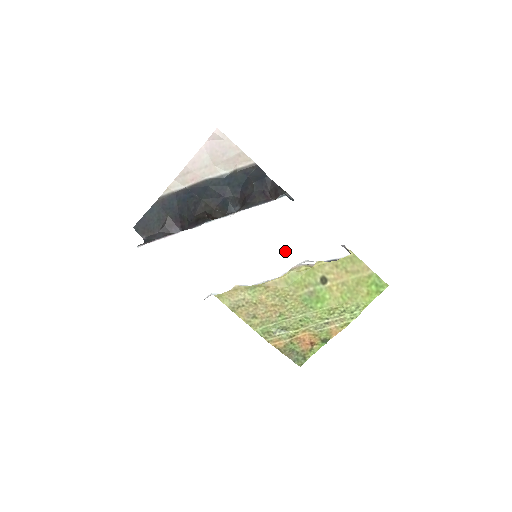
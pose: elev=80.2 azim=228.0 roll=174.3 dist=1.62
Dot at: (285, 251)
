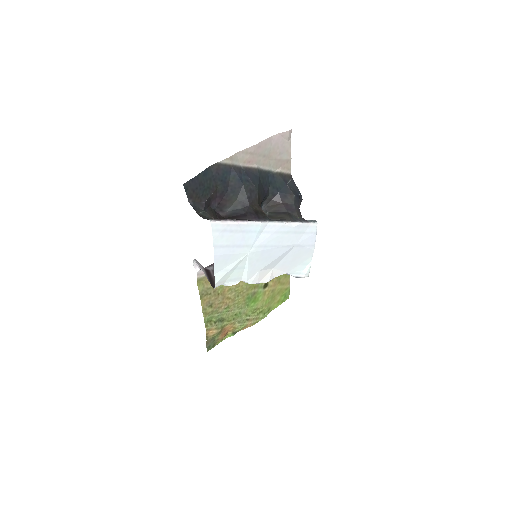
Dot at: (285, 263)
